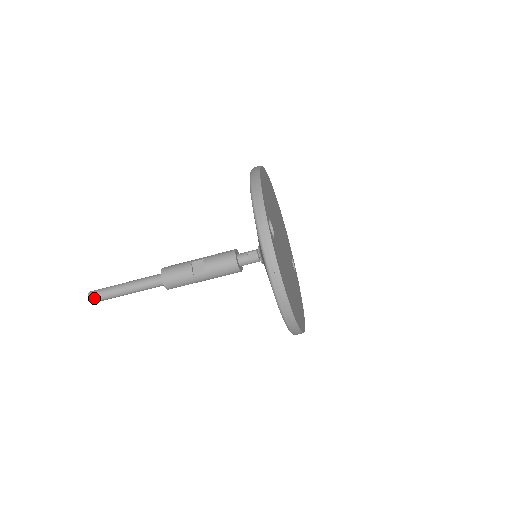
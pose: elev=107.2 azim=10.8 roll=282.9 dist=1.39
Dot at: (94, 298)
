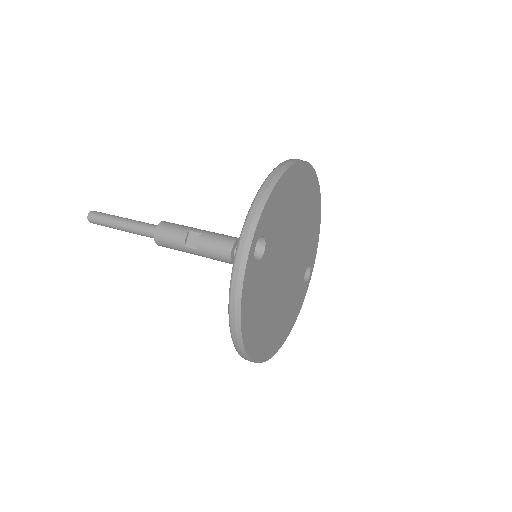
Dot at: (92, 220)
